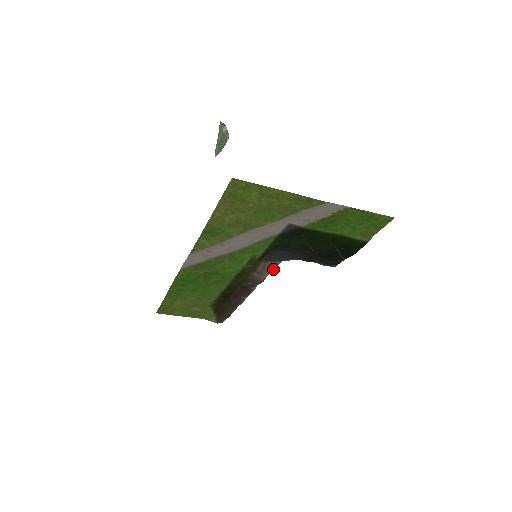
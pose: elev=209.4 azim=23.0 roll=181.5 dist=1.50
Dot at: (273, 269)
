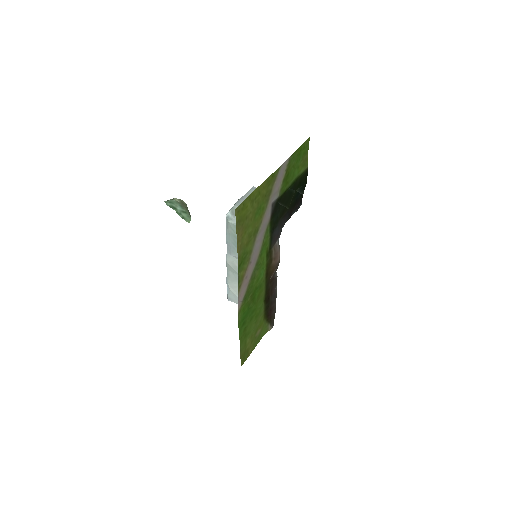
Dot at: (279, 246)
